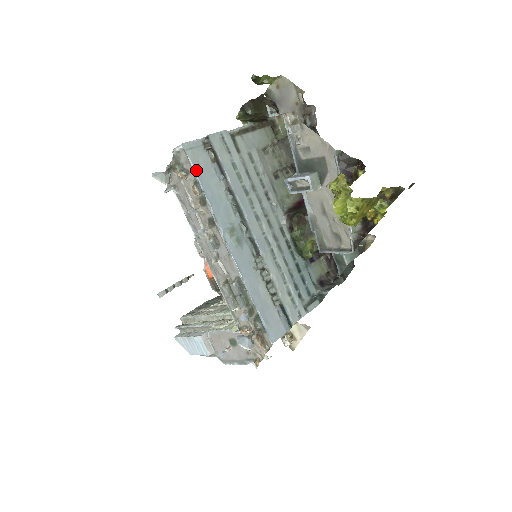
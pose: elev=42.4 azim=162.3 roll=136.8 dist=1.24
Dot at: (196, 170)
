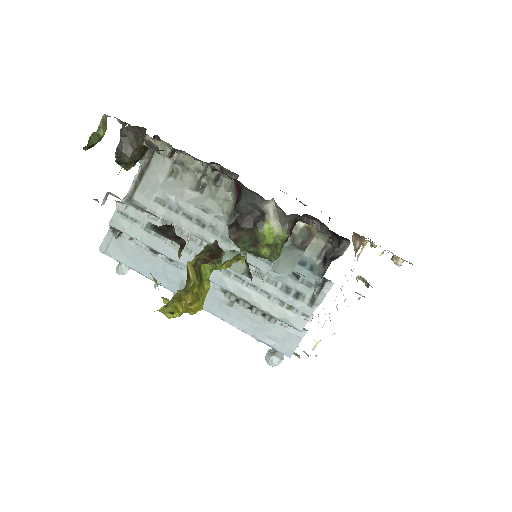
Dot at: (123, 262)
